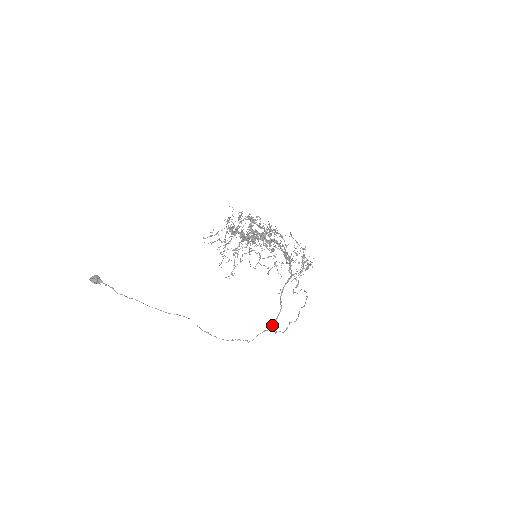
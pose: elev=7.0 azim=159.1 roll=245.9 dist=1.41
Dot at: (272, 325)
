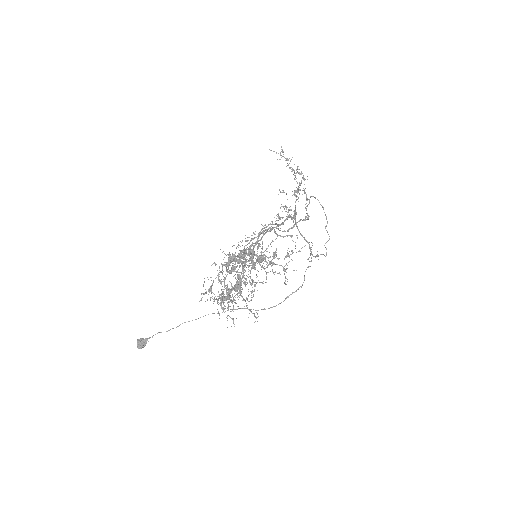
Dot at: (311, 260)
